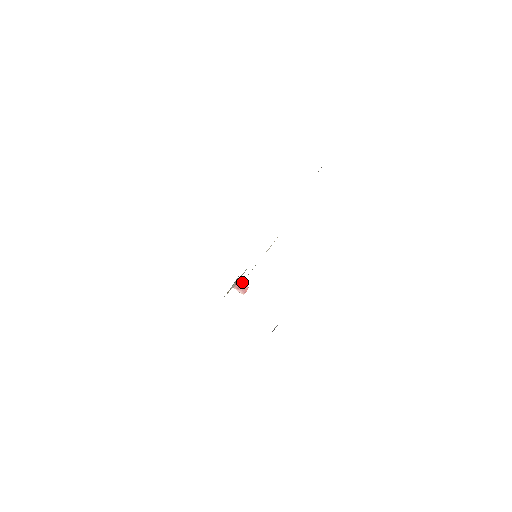
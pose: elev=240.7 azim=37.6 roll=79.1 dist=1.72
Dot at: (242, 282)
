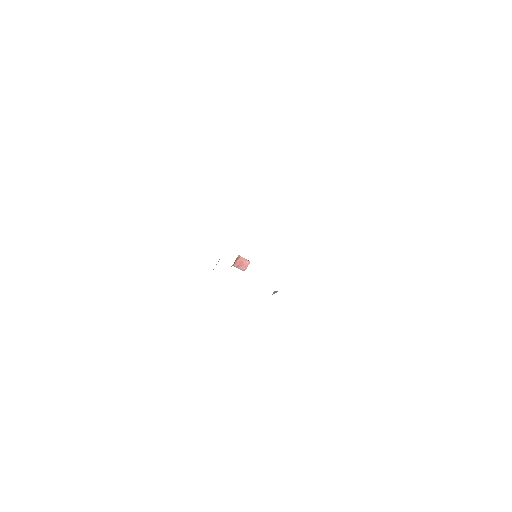
Dot at: occluded
